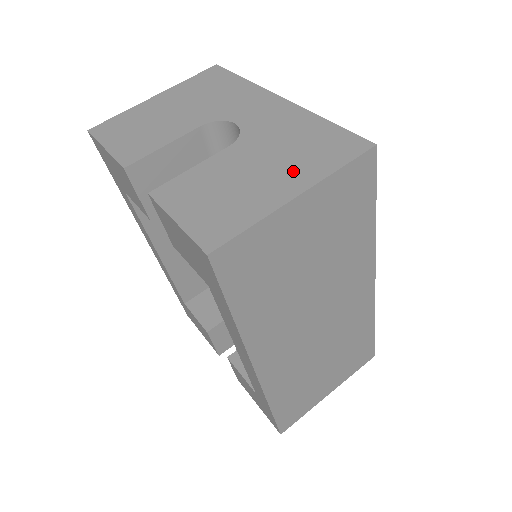
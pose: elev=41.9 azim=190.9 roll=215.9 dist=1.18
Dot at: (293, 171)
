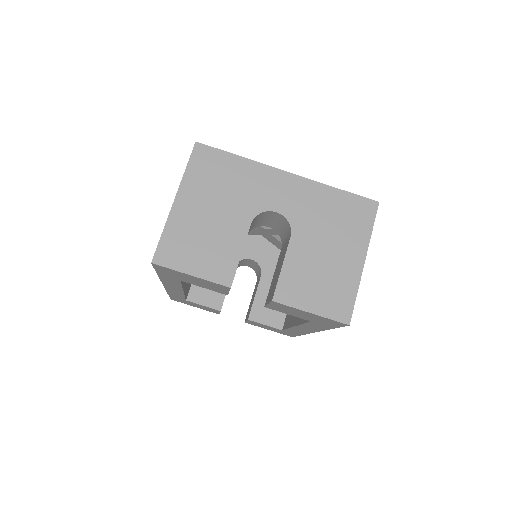
Dot at: (349, 243)
